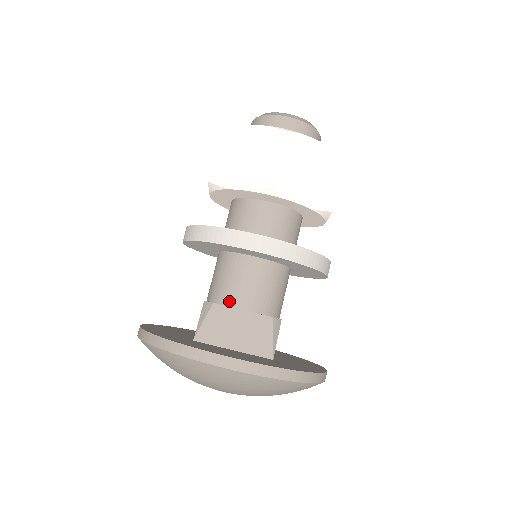
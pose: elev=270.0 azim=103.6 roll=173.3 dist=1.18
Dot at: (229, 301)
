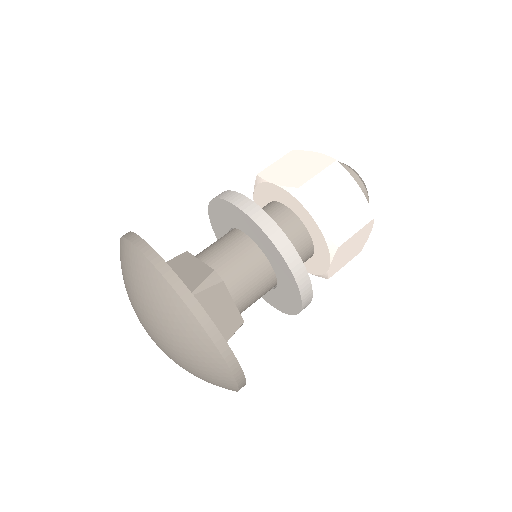
Dot at: (231, 287)
